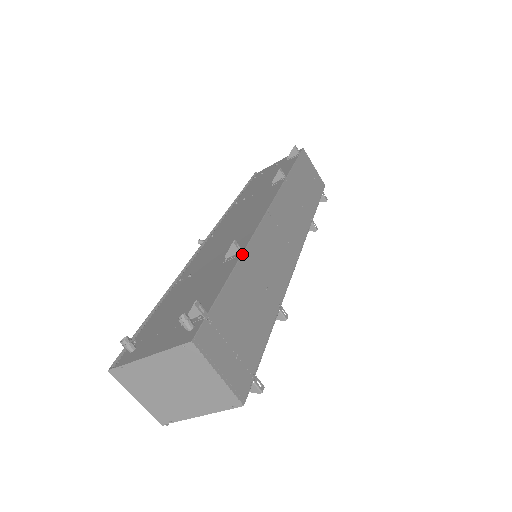
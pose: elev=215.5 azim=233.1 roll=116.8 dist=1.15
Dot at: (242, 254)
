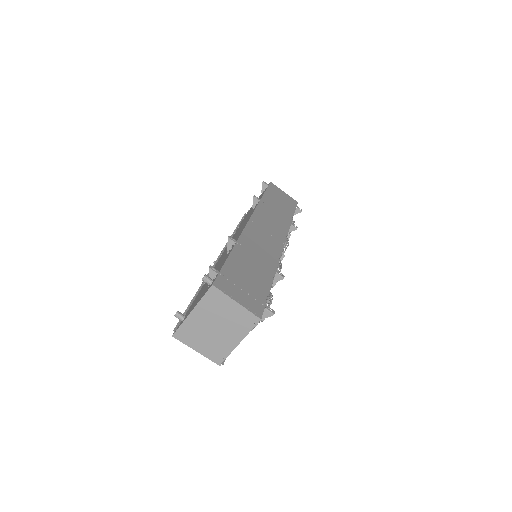
Dot at: (236, 243)
